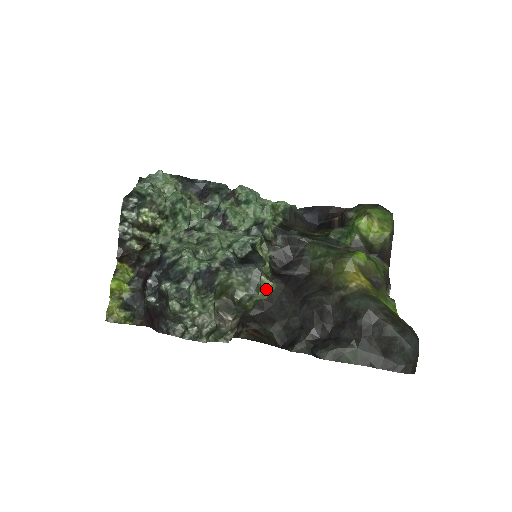
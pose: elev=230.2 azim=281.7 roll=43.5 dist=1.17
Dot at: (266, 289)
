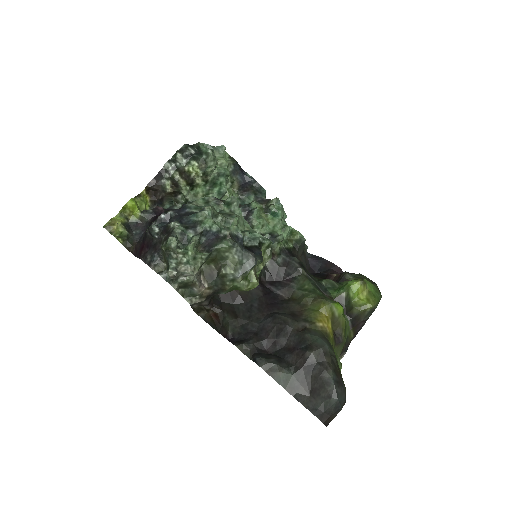
Dot at: (249, 282)
